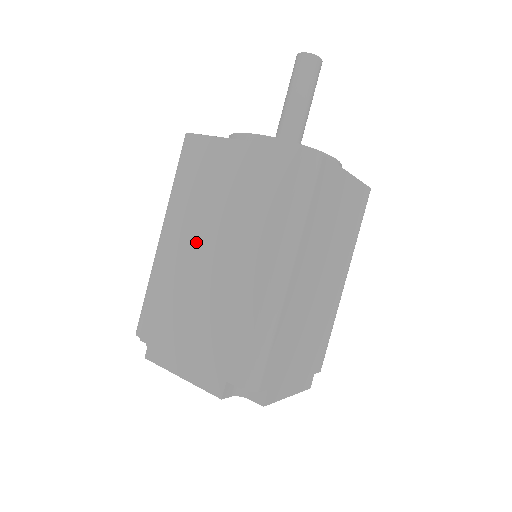
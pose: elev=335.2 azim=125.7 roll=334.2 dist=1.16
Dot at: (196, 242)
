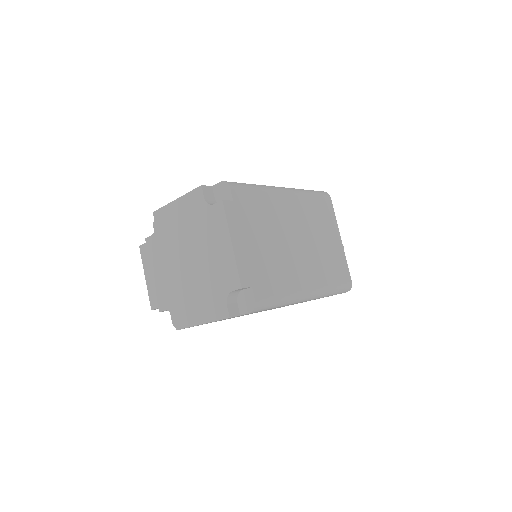
Dot at: occluded
